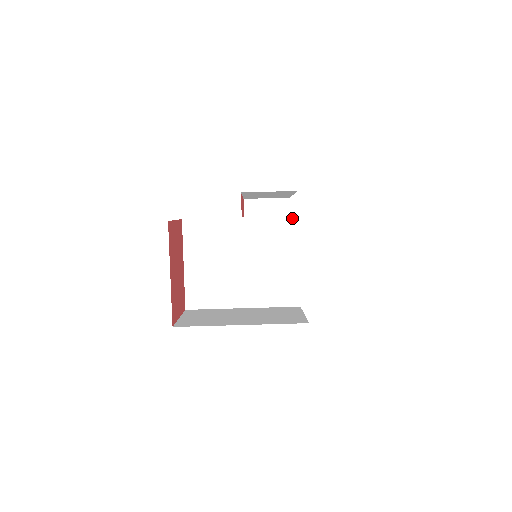
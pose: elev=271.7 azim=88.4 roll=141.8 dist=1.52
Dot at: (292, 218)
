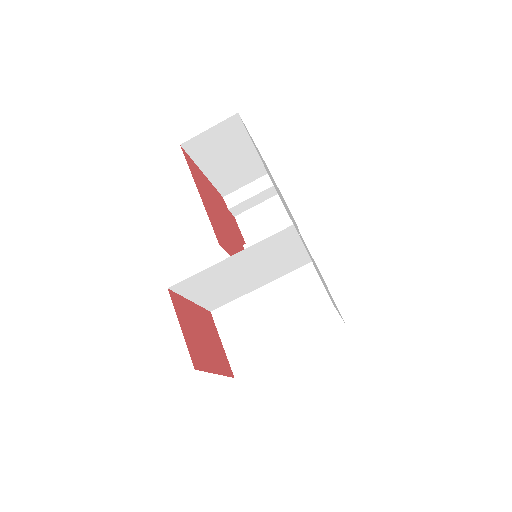
Dot at: (287, 229)
